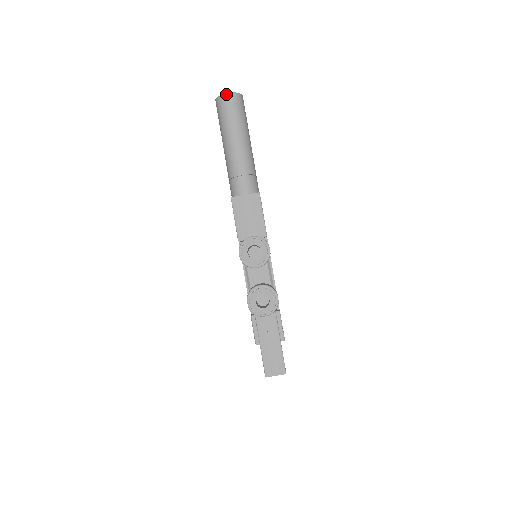
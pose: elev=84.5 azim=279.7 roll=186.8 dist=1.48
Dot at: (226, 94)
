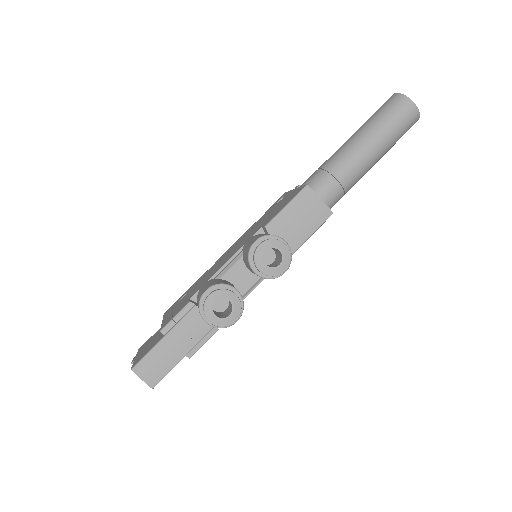
Dot at: (412, 101)
